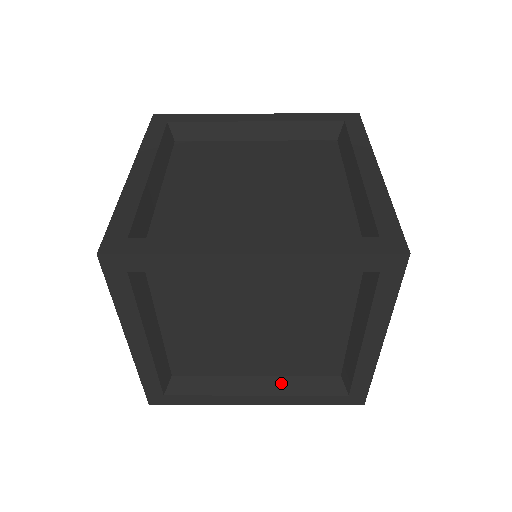
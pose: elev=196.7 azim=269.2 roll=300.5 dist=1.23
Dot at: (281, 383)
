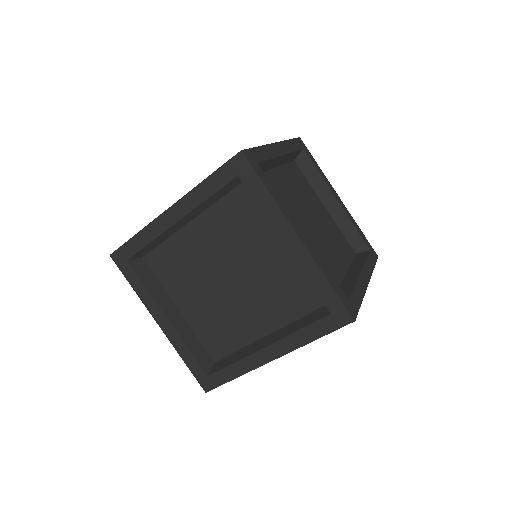
Dot at: (282, 331)
